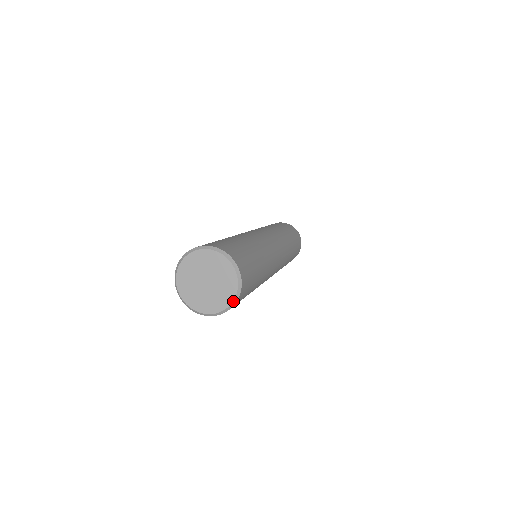
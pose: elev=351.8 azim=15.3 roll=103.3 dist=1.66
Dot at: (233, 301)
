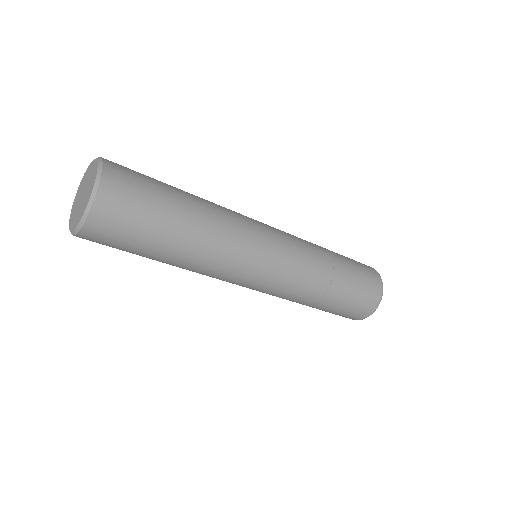
Dot at: (96, 177)
